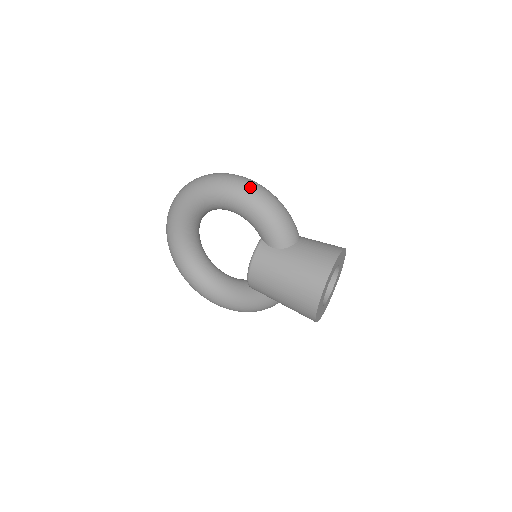
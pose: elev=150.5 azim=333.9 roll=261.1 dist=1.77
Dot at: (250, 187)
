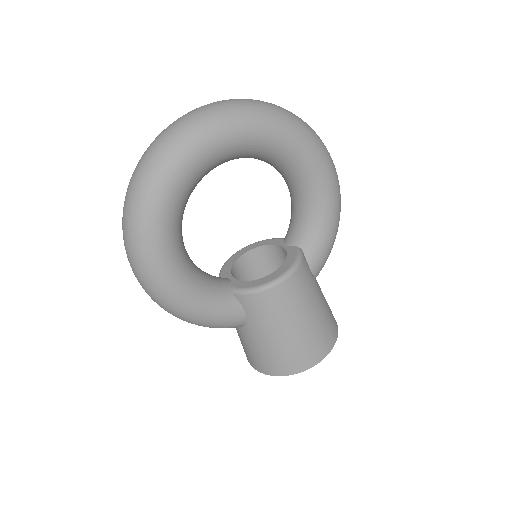
Dot at: occluded
